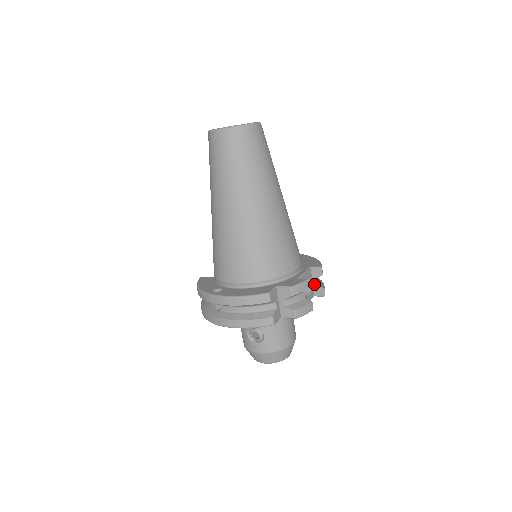
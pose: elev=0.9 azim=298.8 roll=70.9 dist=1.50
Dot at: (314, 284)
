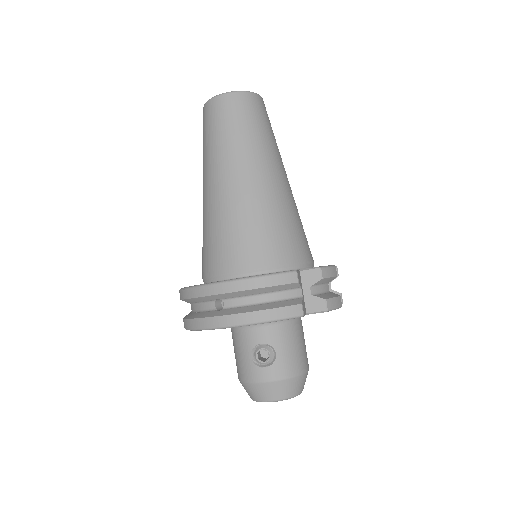
Dot at: occluded
